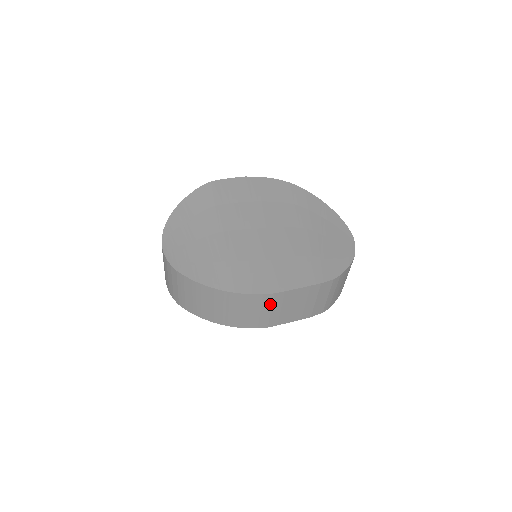
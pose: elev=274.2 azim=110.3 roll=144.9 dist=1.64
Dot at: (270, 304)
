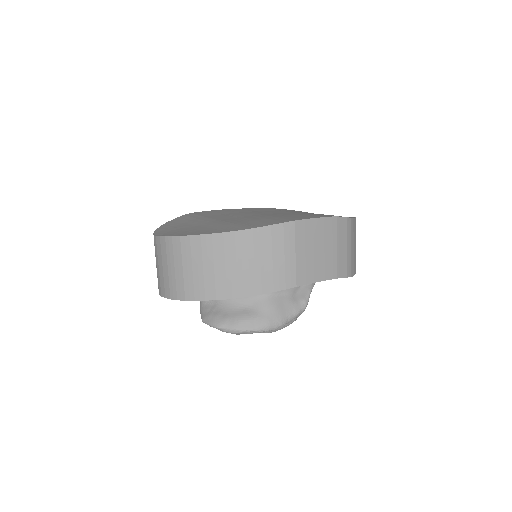
Dot at: (293, 241)
